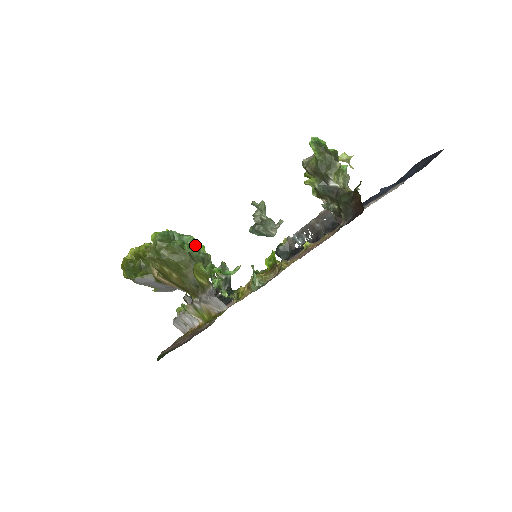
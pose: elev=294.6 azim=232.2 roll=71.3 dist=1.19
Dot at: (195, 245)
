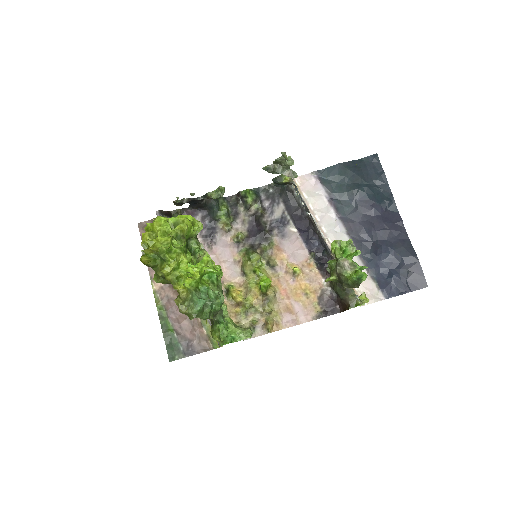
Dot at: (219, 309)
